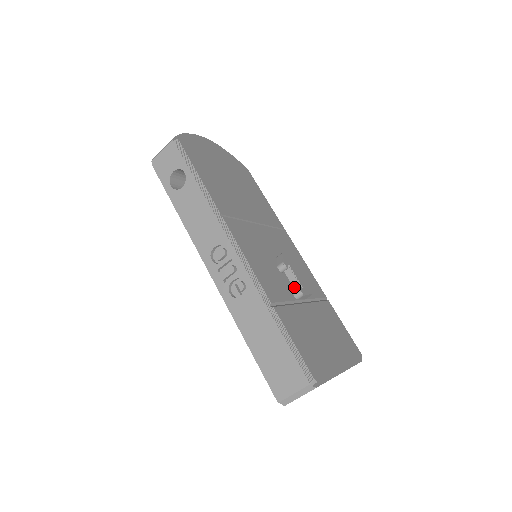
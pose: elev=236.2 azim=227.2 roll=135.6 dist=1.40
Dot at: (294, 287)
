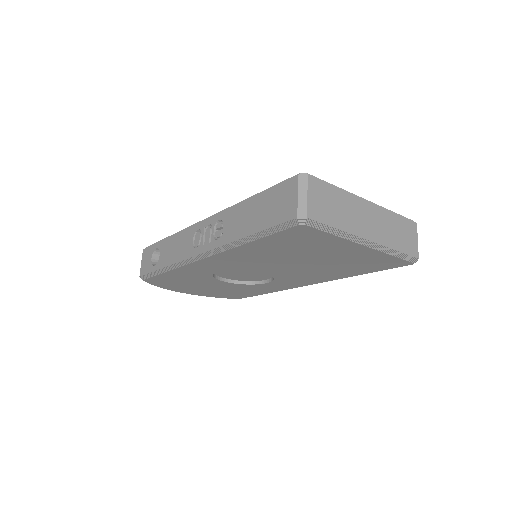
Dot at: occluded
